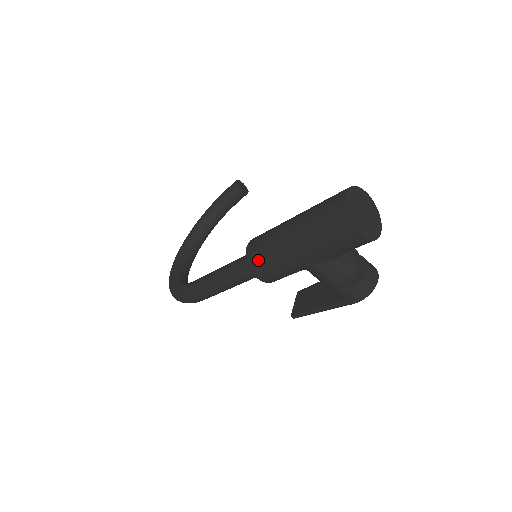
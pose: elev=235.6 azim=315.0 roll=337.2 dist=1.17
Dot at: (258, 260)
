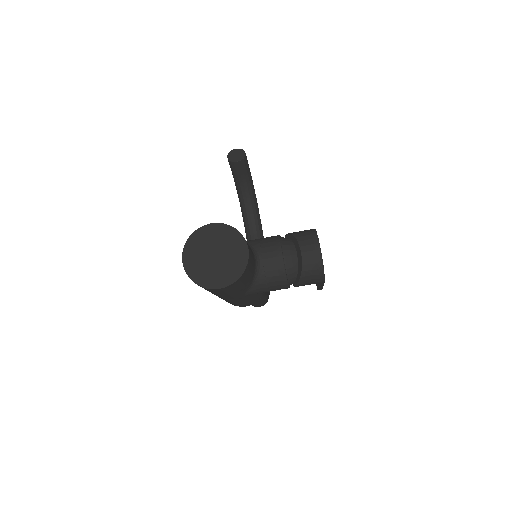
Dot at: occluded
